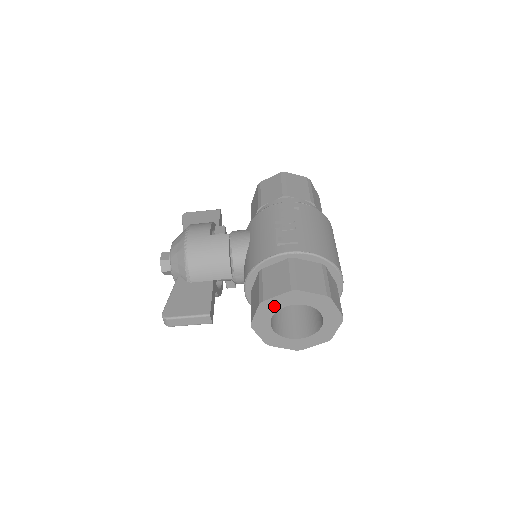
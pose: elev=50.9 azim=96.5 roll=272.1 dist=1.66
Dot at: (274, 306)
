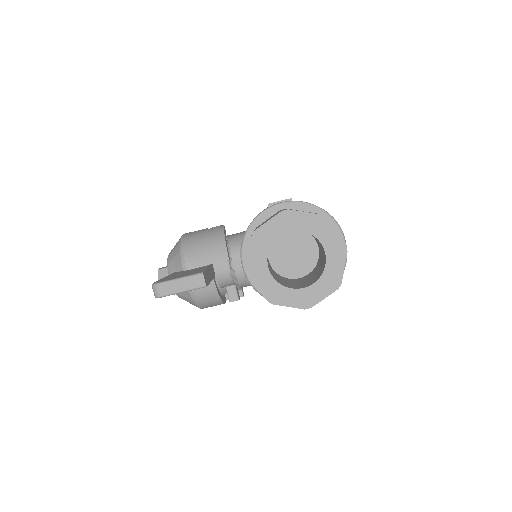
Dot at: (267, 237)
